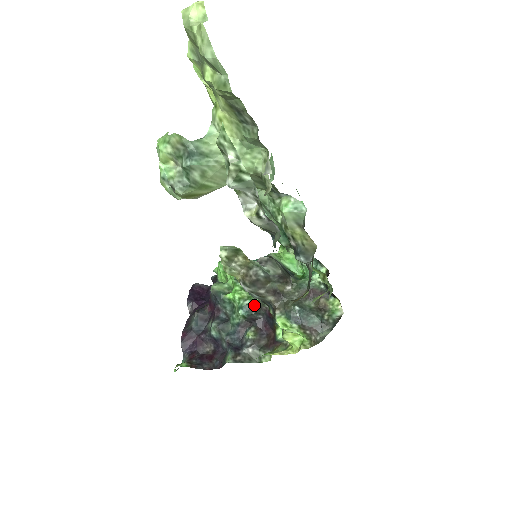
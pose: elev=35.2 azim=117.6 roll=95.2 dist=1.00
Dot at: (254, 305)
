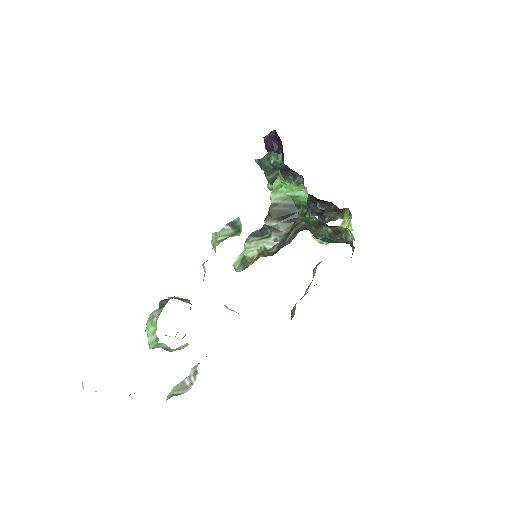
Dot at: occluded
